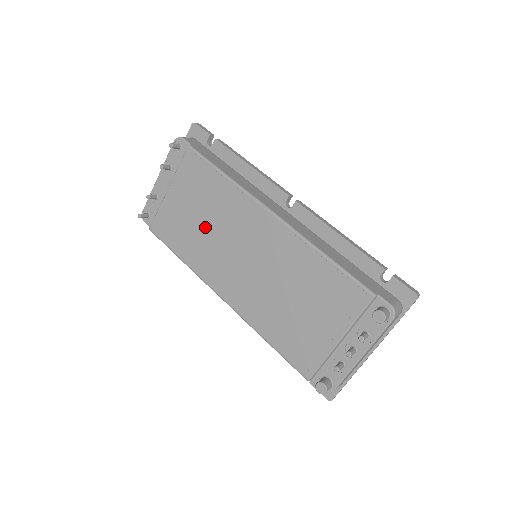
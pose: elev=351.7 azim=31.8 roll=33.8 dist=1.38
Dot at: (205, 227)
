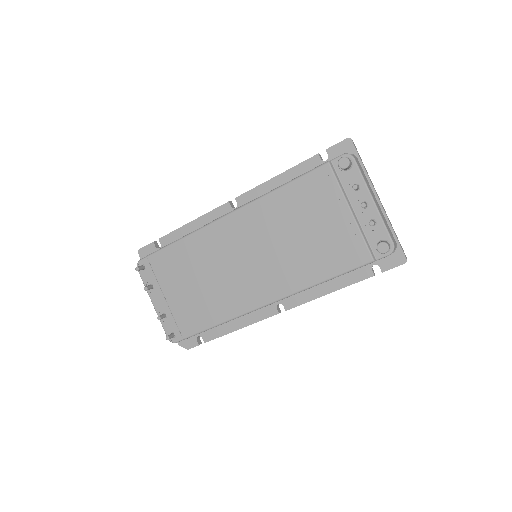
Dot at: (209, 281)
